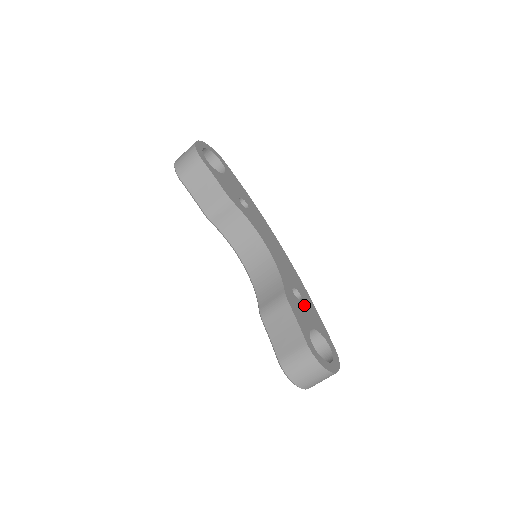
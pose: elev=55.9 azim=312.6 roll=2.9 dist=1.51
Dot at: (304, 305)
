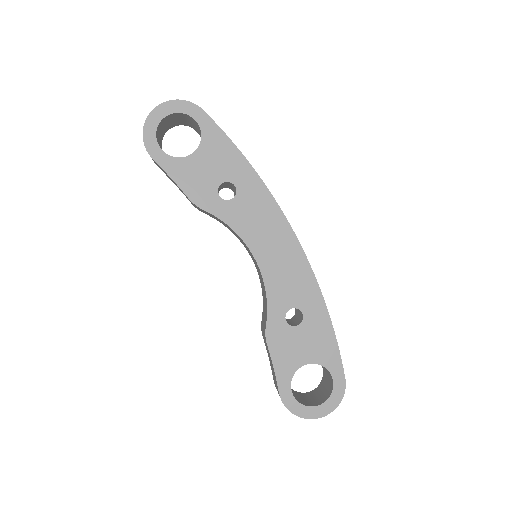
Dot at: (303, 330)
